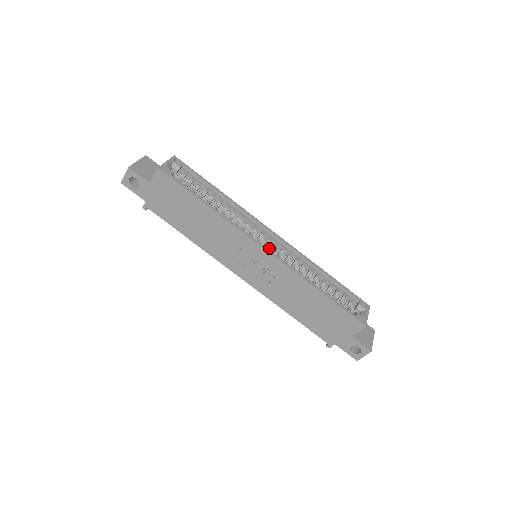
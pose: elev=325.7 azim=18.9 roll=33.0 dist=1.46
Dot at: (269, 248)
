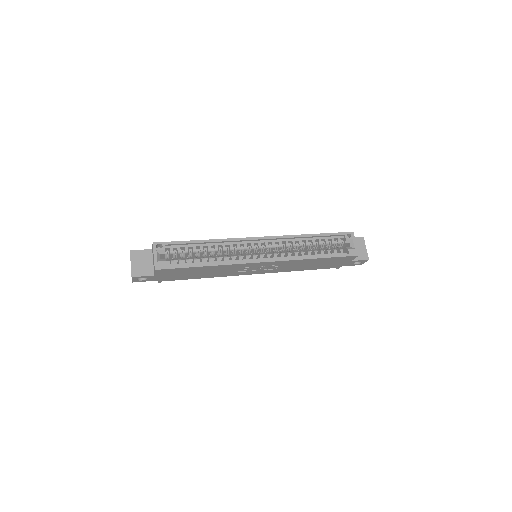
Dot at: (263, 250)
